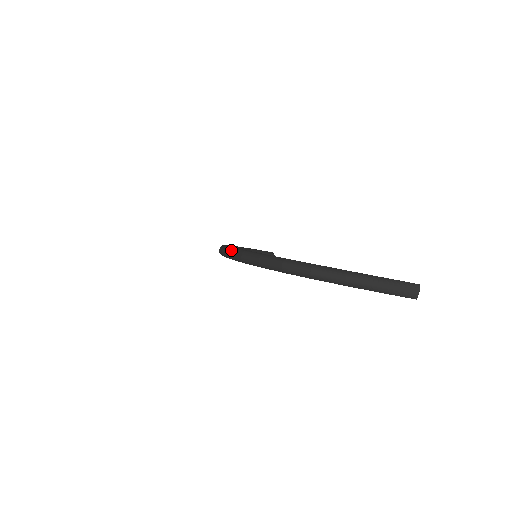
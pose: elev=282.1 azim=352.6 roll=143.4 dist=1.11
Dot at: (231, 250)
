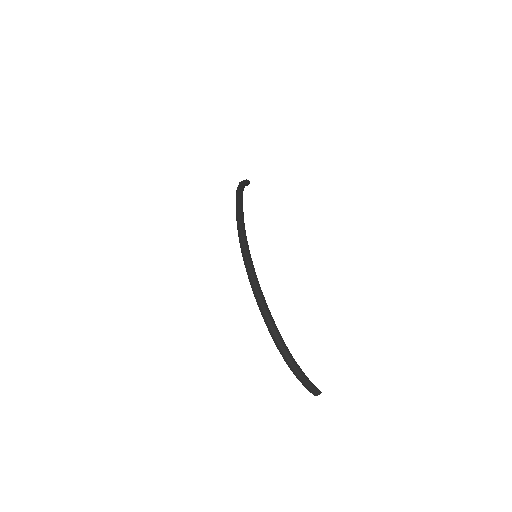
Dot at: (258, 290)
